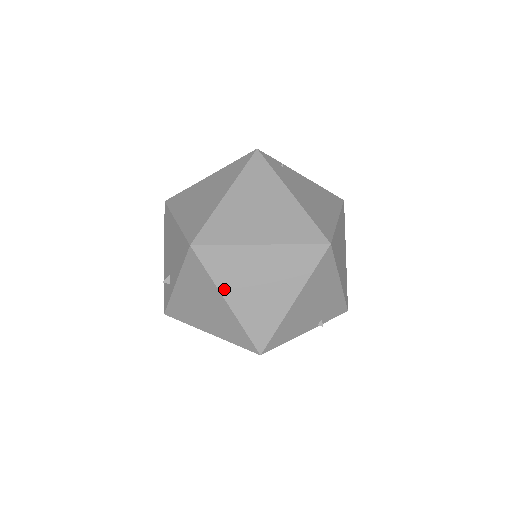
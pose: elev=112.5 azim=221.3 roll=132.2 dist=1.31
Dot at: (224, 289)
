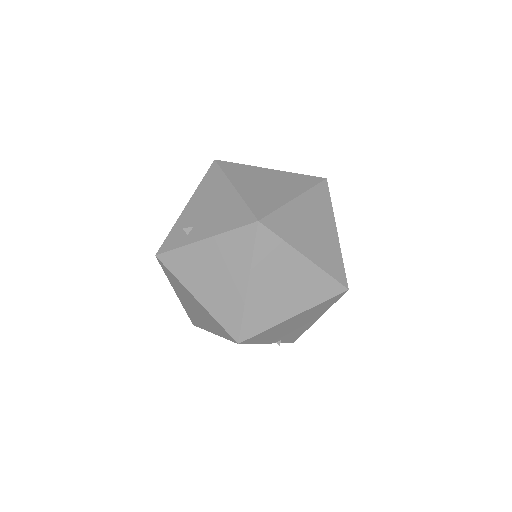
Dot at: (255, 273)
